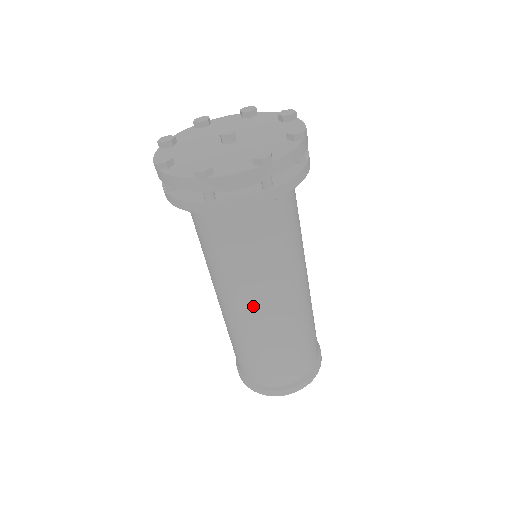
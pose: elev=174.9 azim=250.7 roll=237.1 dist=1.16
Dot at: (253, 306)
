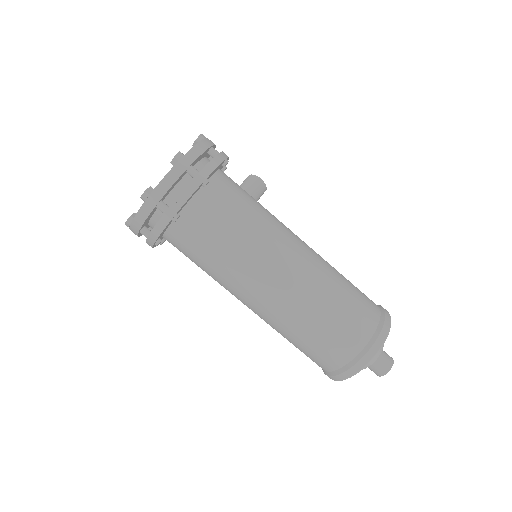
Dot at: (248, 301)
